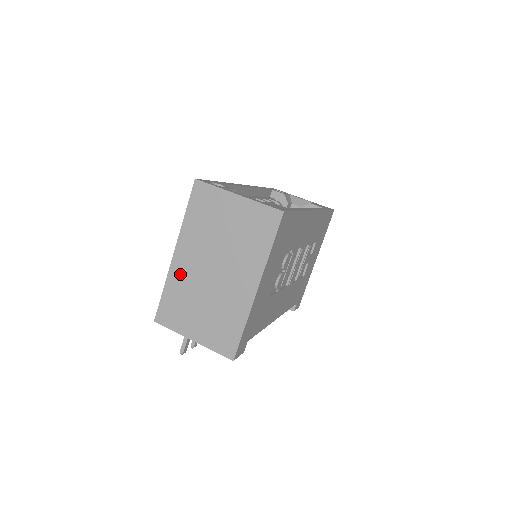
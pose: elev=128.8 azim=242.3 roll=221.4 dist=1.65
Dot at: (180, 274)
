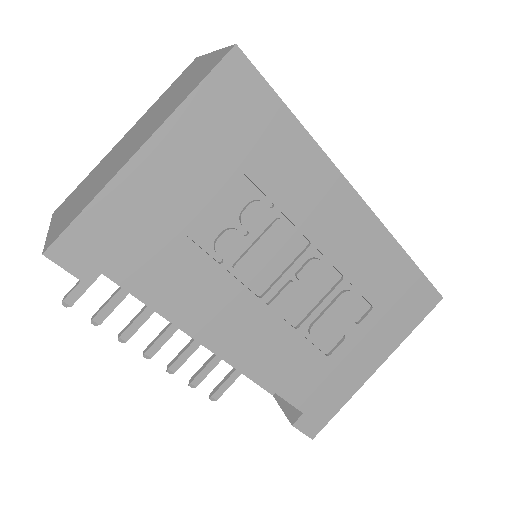
Dot at: (109, 155)
